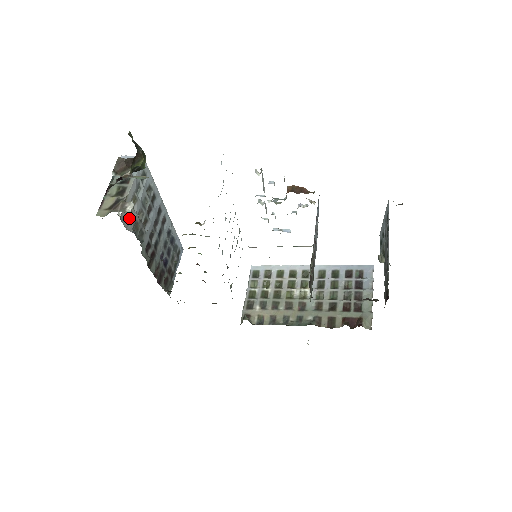
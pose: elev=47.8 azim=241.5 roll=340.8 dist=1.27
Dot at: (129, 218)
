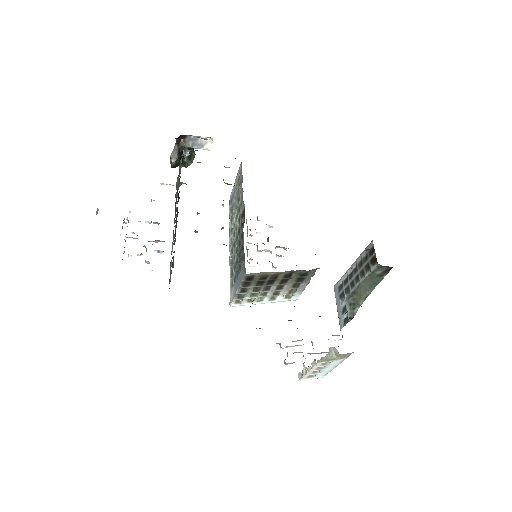
Dot at: (180, 165)
